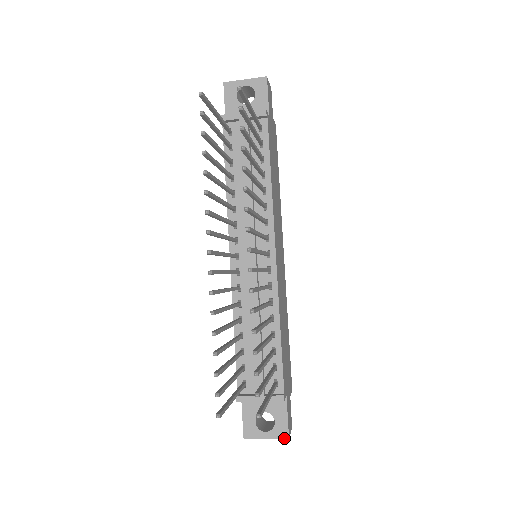
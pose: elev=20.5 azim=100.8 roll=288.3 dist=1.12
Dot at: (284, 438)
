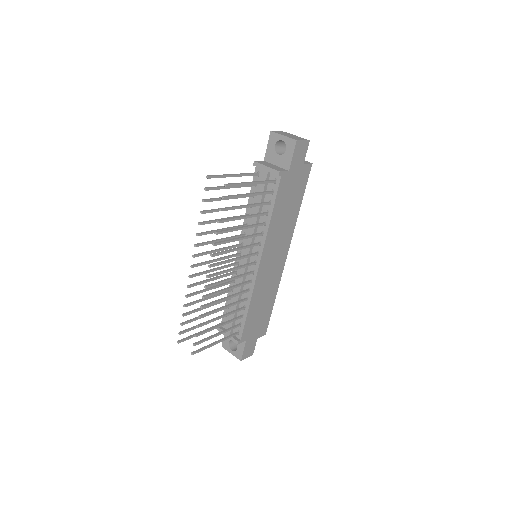
Dot at: (239, 359)
